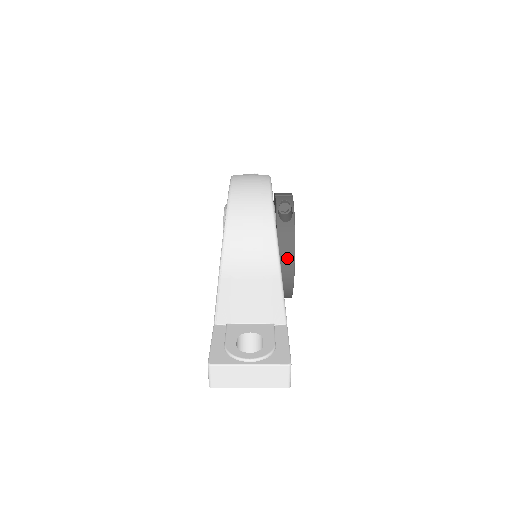
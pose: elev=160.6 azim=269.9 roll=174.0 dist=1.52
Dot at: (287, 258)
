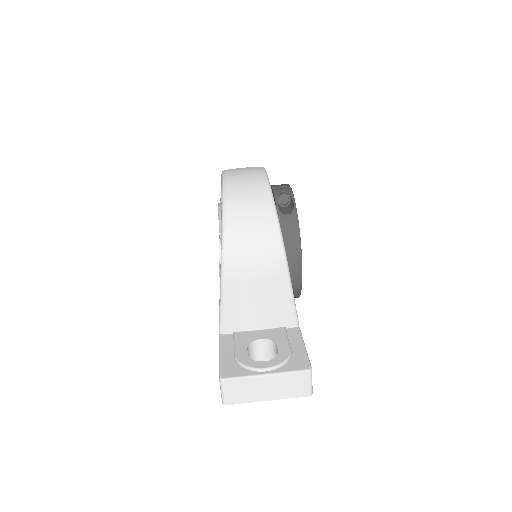
Dot at: (293, 253)
